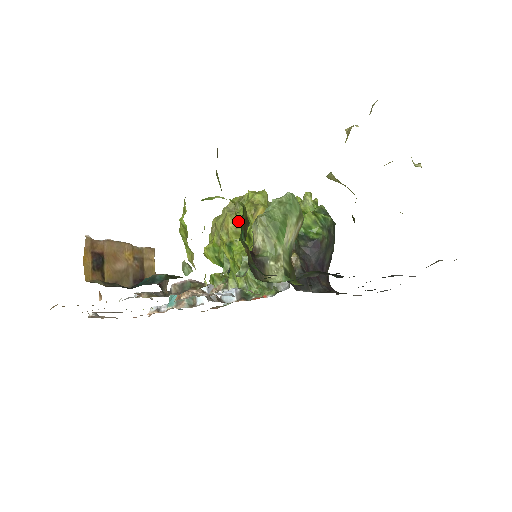
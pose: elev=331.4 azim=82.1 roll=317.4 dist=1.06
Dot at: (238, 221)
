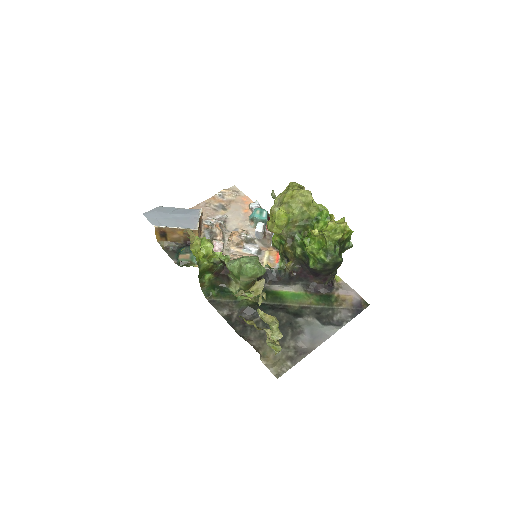
Dot at: occluded
